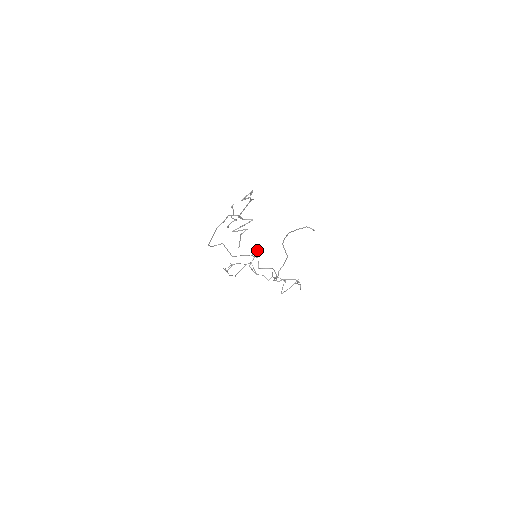
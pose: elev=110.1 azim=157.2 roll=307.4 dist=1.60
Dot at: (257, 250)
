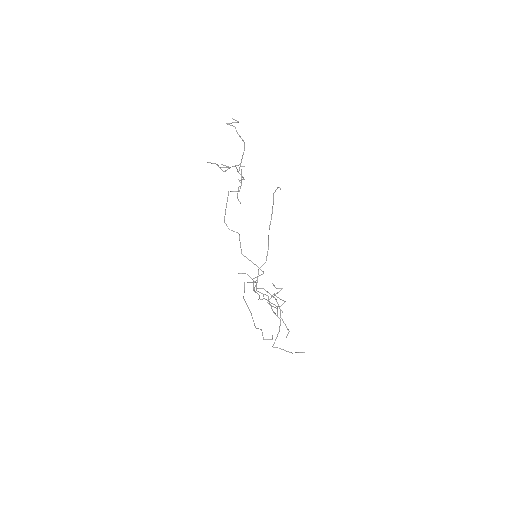
Dot at: (280, 290)
